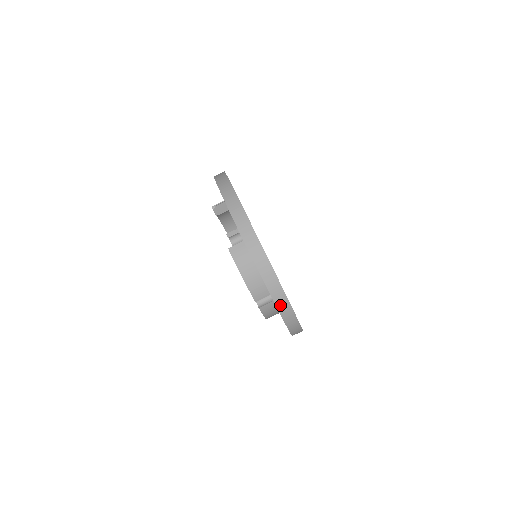
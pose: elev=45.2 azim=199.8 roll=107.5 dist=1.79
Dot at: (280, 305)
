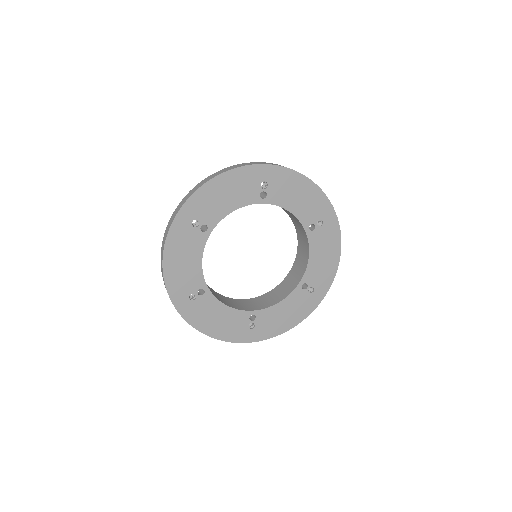
Dot at: occluded
